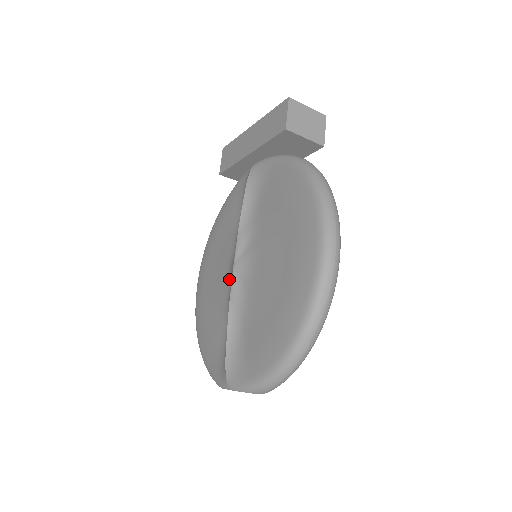
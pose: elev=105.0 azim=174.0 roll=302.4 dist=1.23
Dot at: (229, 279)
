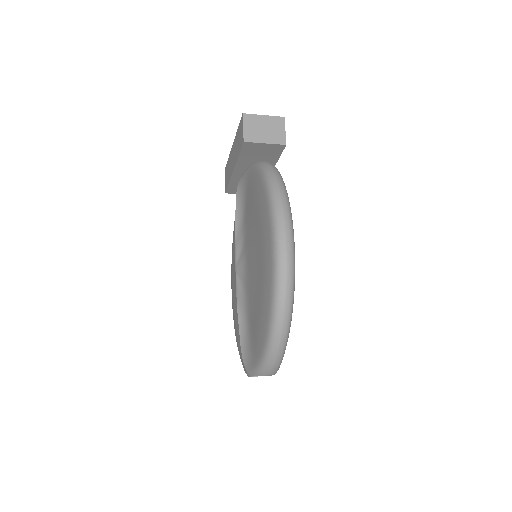
Dot at: occluded
